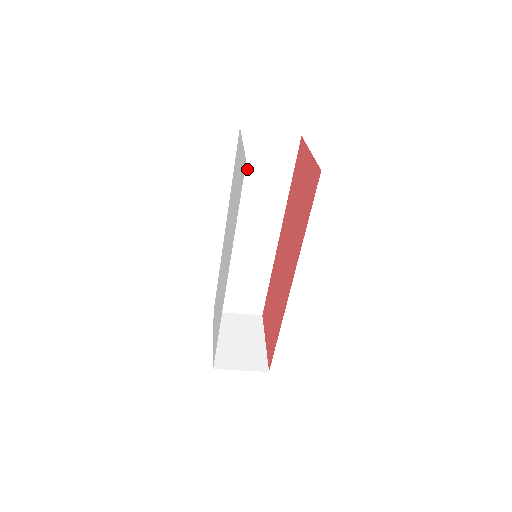
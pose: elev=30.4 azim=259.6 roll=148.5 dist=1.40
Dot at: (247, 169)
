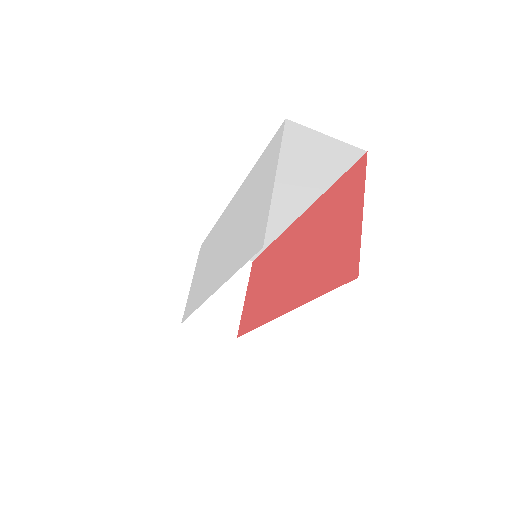
Dot at: (279, 159)
